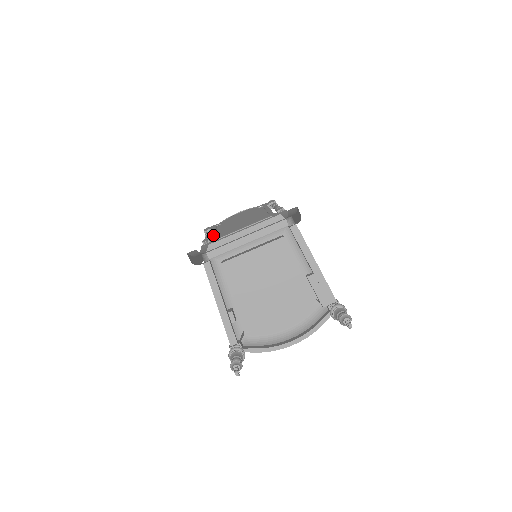
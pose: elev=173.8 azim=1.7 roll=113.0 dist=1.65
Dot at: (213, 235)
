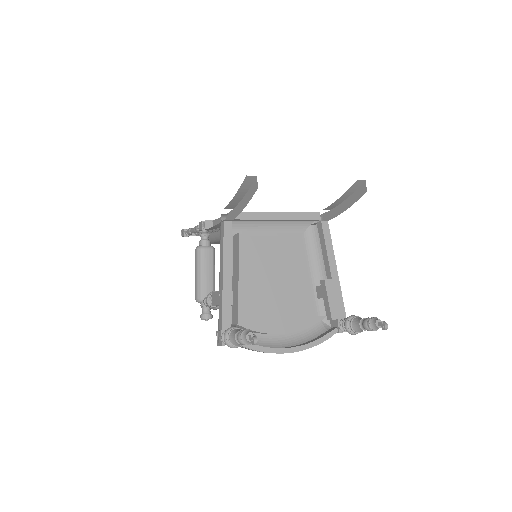
Dot at: occluded
